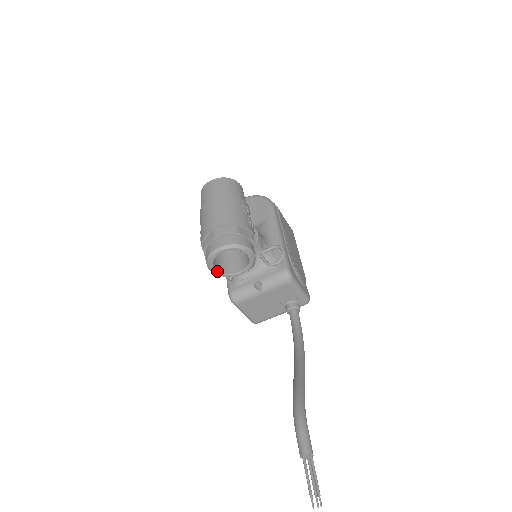
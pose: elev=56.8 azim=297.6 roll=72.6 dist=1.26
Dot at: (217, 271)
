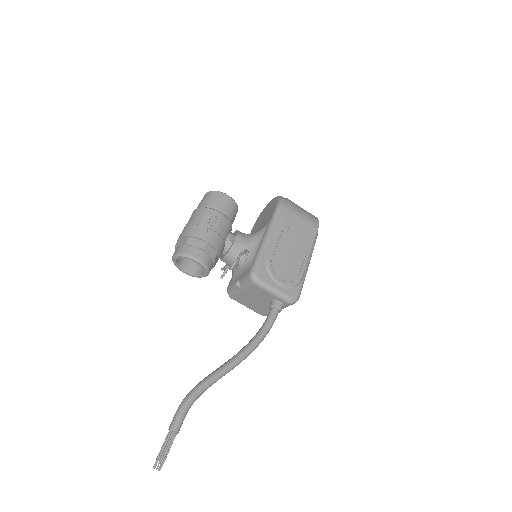
Dot at: (187, 273)
